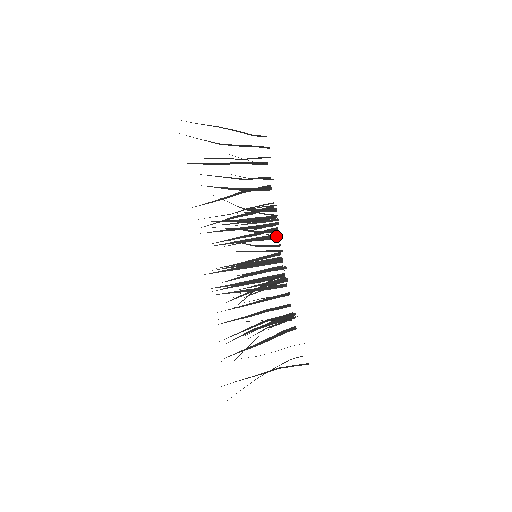
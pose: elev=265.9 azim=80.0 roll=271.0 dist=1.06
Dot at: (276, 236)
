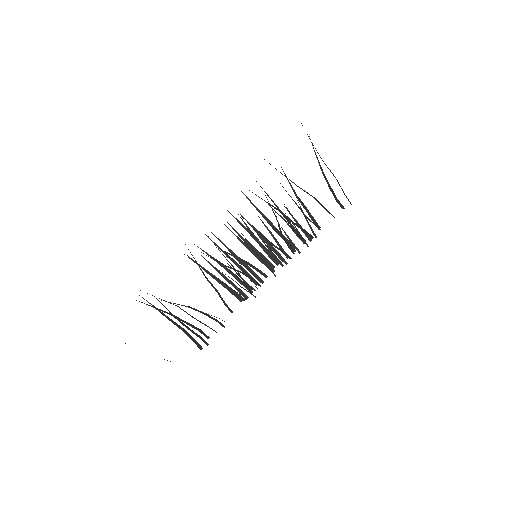
Dot at: (294, 250)
